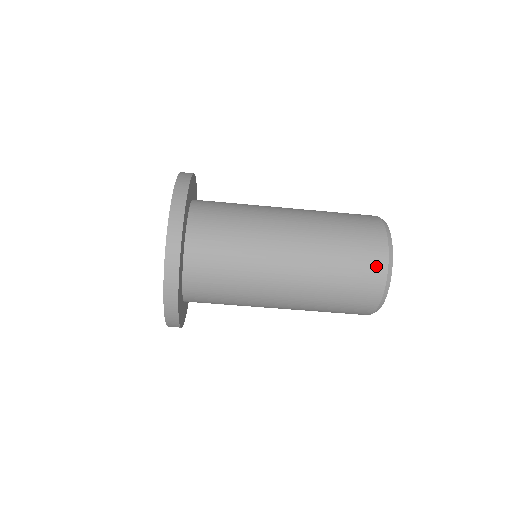
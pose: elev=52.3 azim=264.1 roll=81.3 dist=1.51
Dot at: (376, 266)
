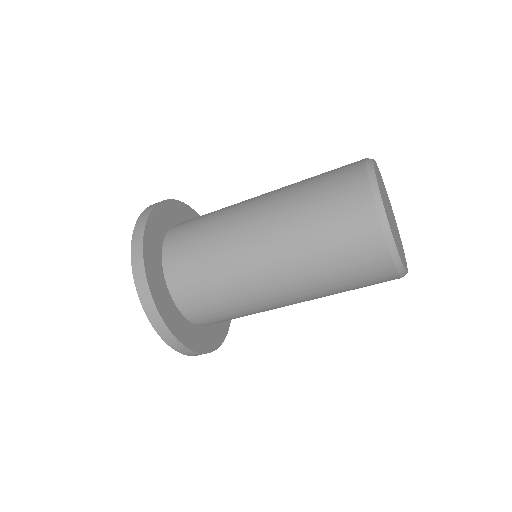
Dot at: (377, 263)
